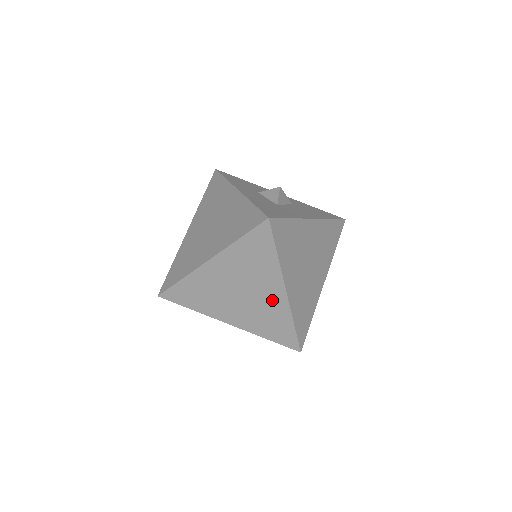
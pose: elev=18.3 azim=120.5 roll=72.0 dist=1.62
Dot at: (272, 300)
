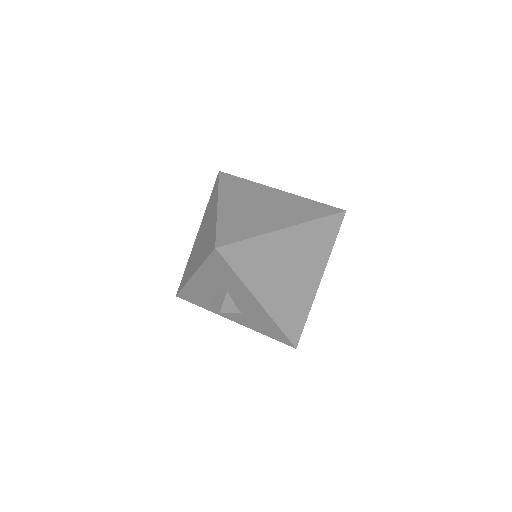
Dot at: (307, 285)
